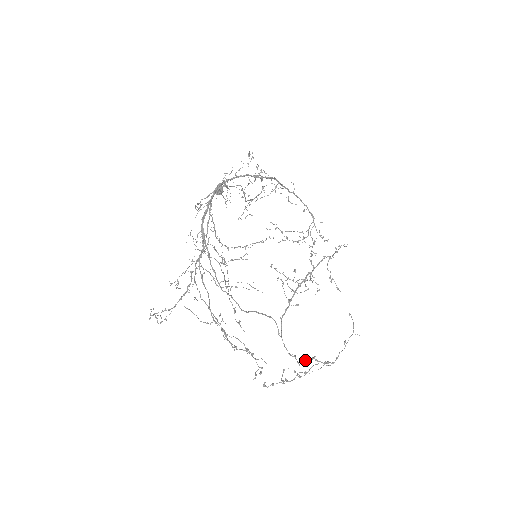
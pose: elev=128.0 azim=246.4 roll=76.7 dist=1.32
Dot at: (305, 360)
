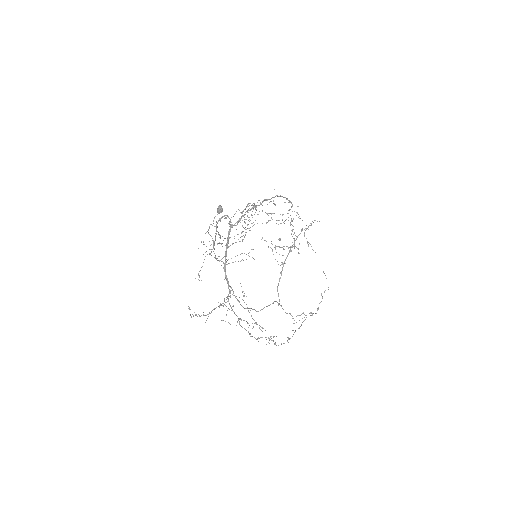
Dot at: (297, 315)
